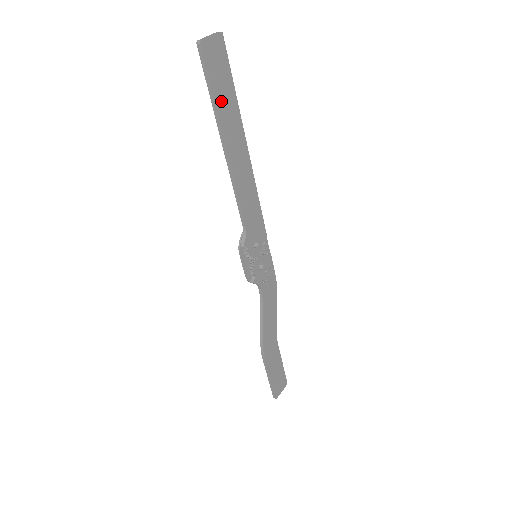
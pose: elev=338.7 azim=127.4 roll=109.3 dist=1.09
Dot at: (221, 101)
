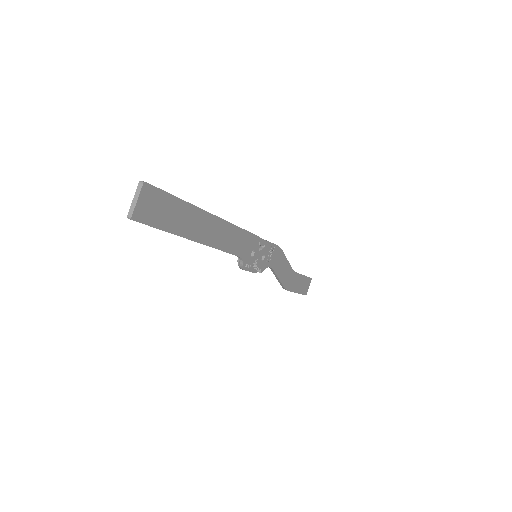
Dot at: (175, 224)
